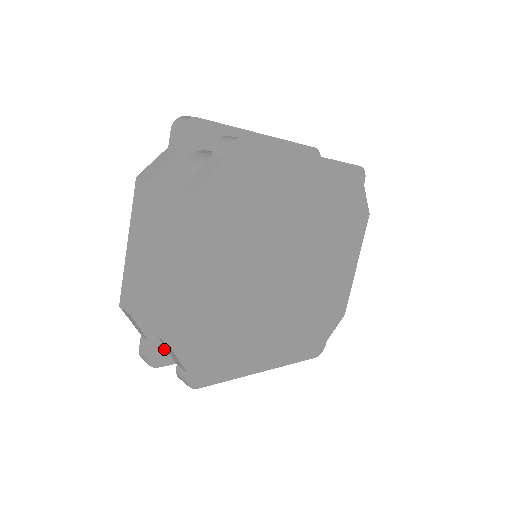
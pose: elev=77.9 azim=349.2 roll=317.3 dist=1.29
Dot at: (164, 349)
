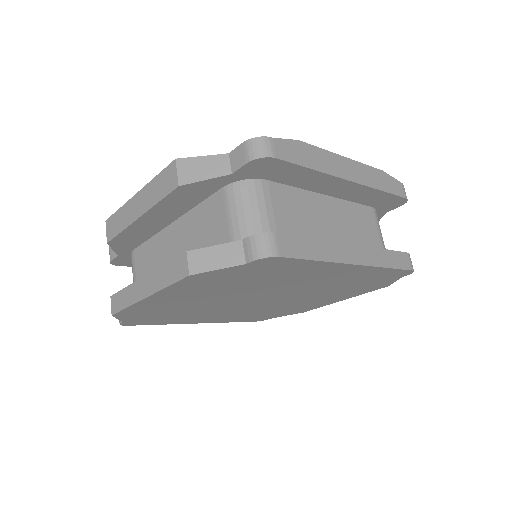
Dot at: occluded
